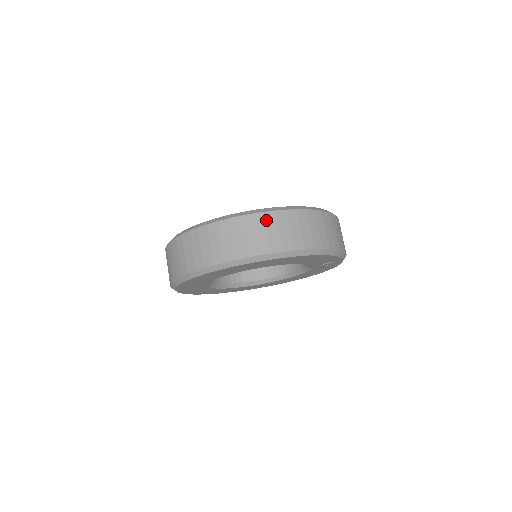
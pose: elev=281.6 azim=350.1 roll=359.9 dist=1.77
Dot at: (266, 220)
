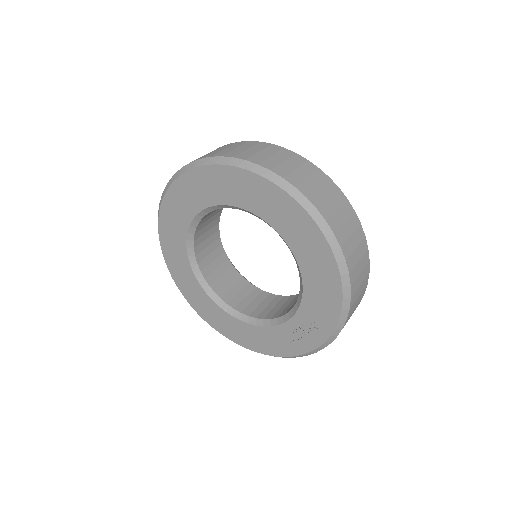
Dot at: (336, 193)
